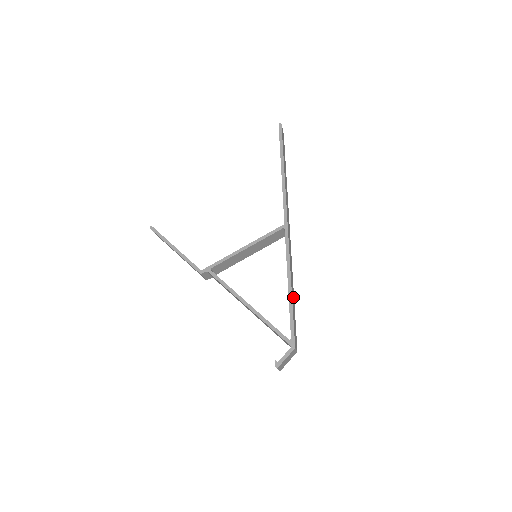
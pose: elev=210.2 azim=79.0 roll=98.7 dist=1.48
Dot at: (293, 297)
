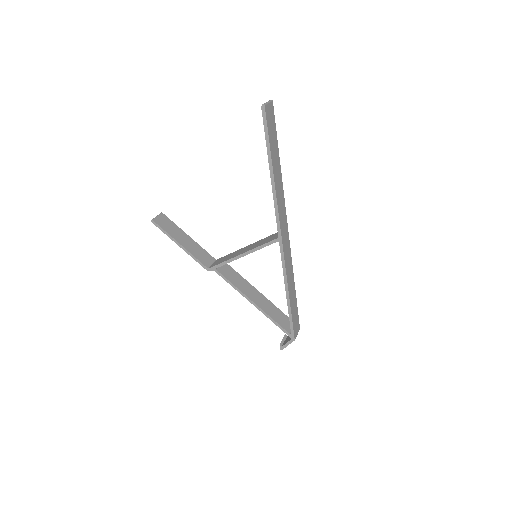
Dot at: (293, 294)
